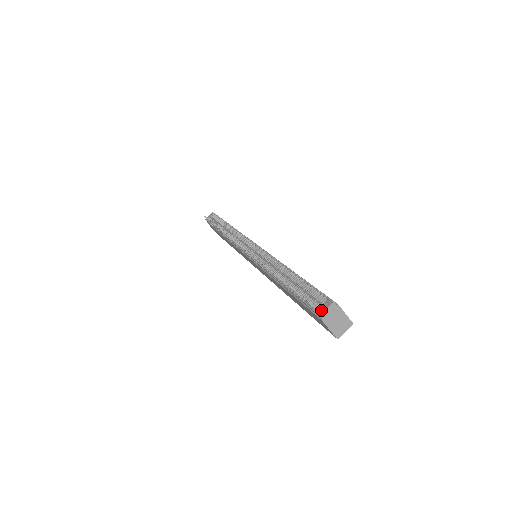
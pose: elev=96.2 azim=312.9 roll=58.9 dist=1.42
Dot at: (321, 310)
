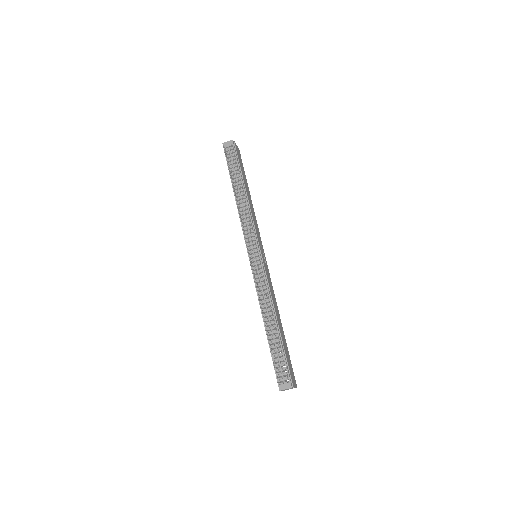
Dot at: (282, 388)
